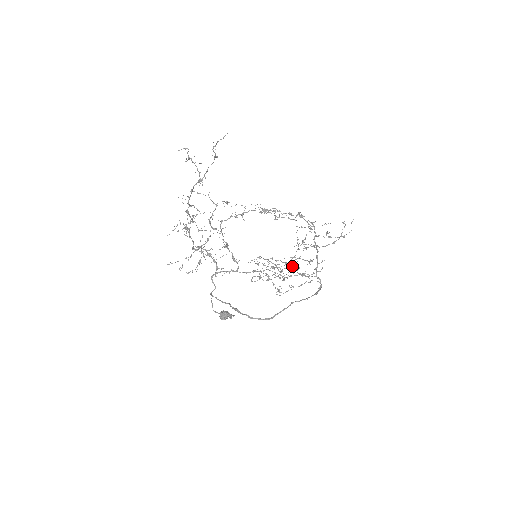
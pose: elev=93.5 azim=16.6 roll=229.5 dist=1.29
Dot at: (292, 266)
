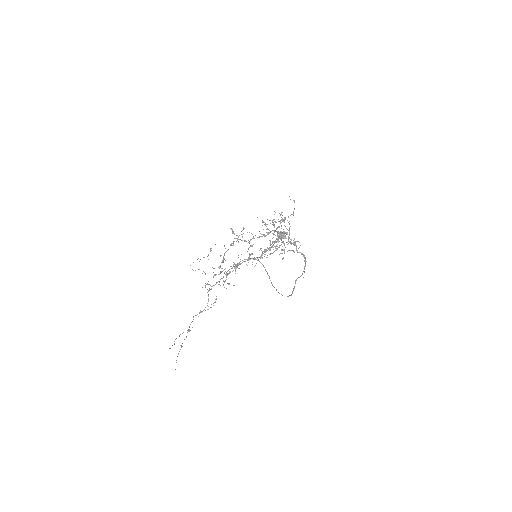
Dot at: (279, 254)
